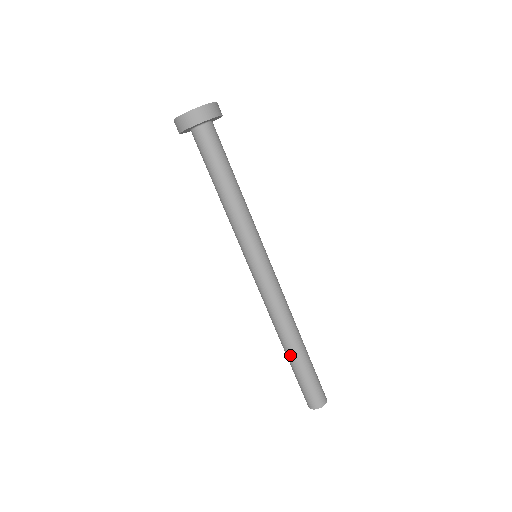
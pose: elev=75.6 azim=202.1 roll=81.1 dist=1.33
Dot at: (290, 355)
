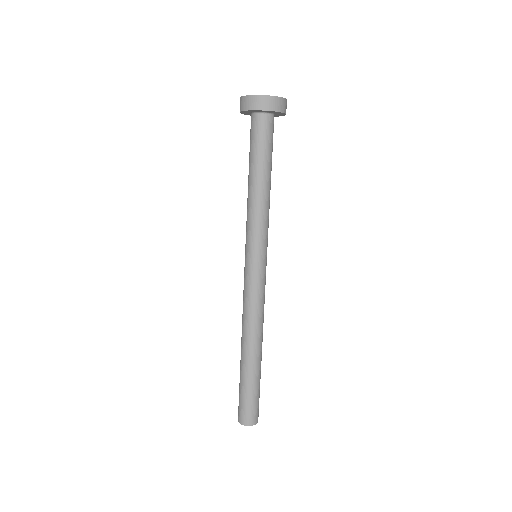
Dot at: (251, 364)
